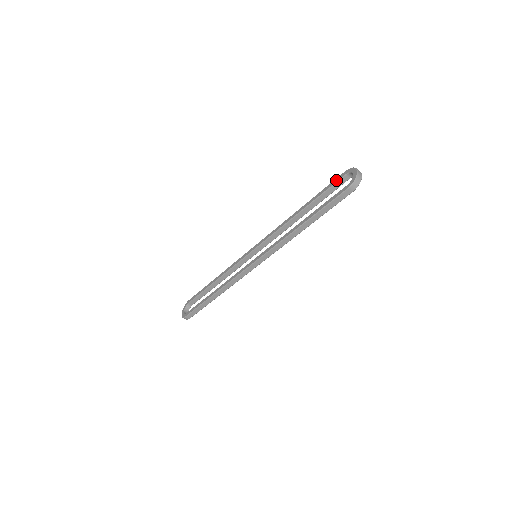
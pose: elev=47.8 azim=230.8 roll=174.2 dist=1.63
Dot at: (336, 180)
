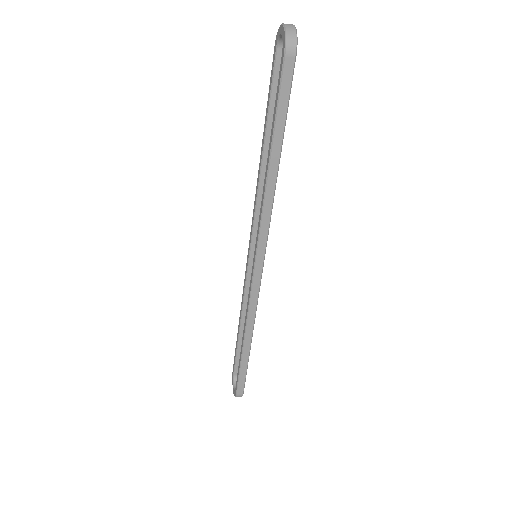
Dot at: (272, 69)
